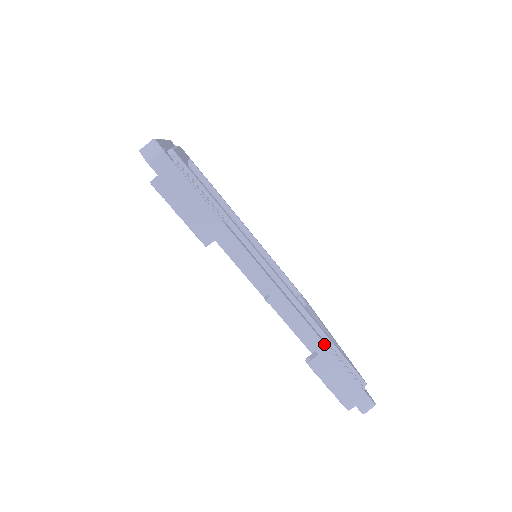
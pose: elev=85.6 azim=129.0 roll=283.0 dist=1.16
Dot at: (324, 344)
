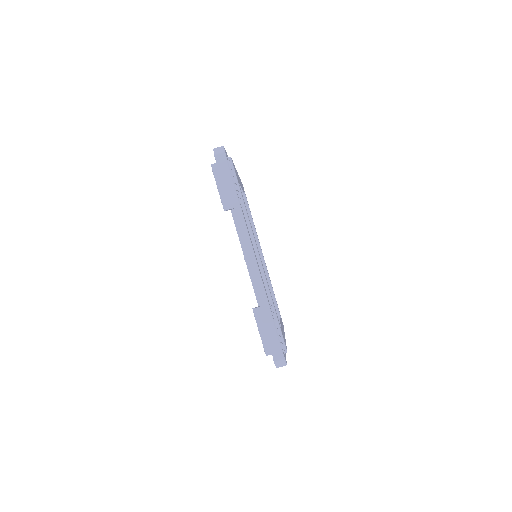
Dot at: (268, 301)
